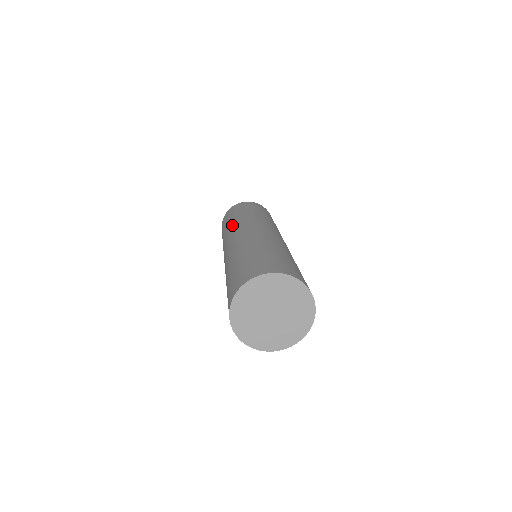
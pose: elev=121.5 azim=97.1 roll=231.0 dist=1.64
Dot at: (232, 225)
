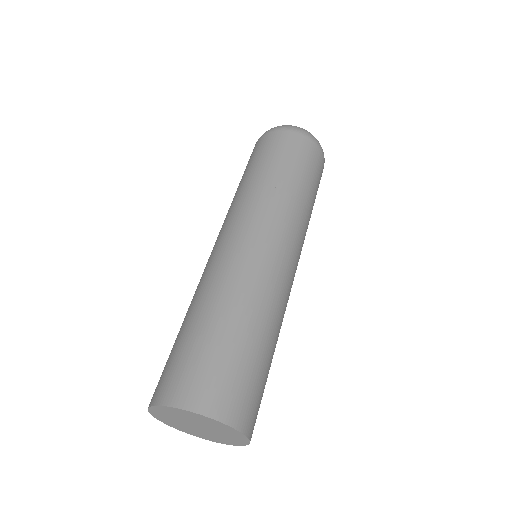
Dot at: (251, 195)
